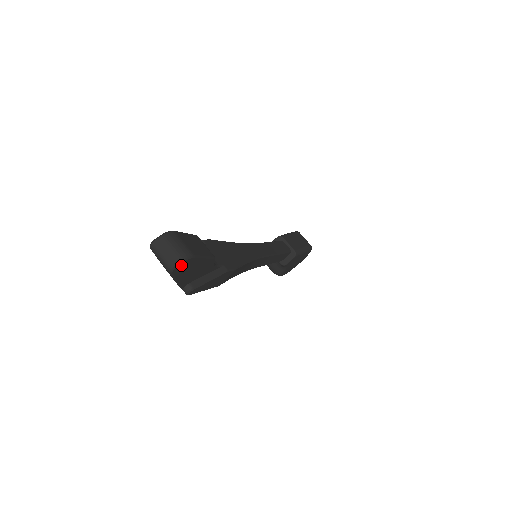
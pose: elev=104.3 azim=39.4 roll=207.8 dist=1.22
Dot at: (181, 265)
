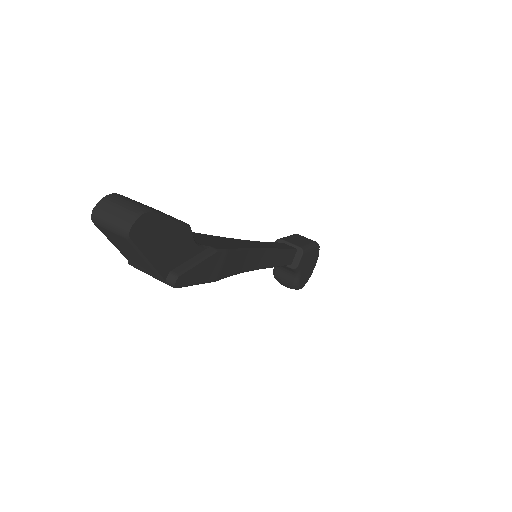
Dot at: (138, 224)
